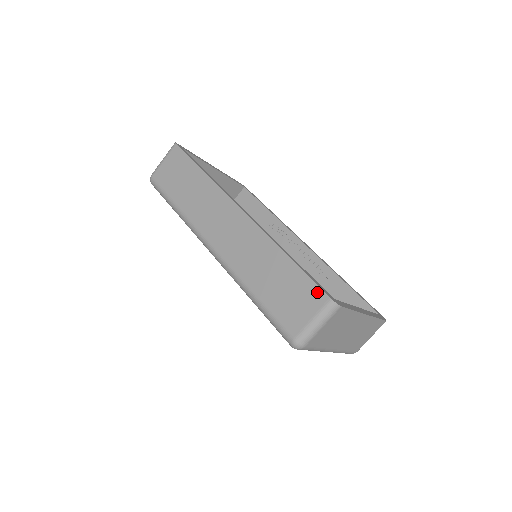
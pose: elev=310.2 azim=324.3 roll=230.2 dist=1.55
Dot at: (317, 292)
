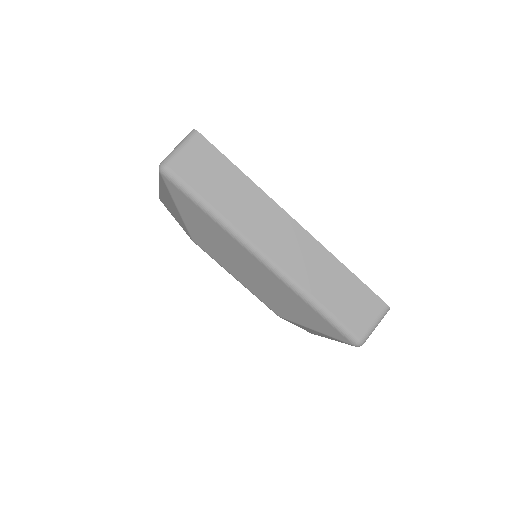
Dot at: (377, 300)
